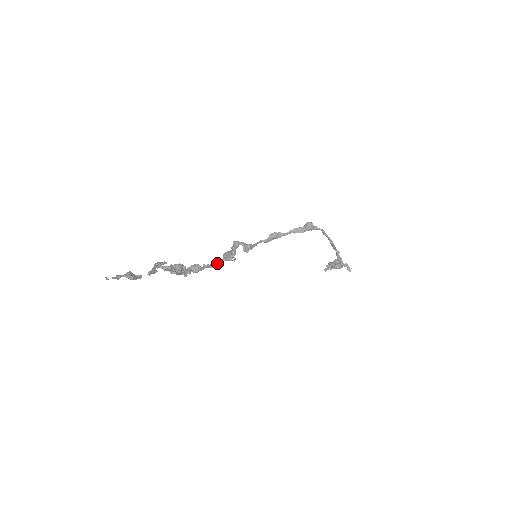
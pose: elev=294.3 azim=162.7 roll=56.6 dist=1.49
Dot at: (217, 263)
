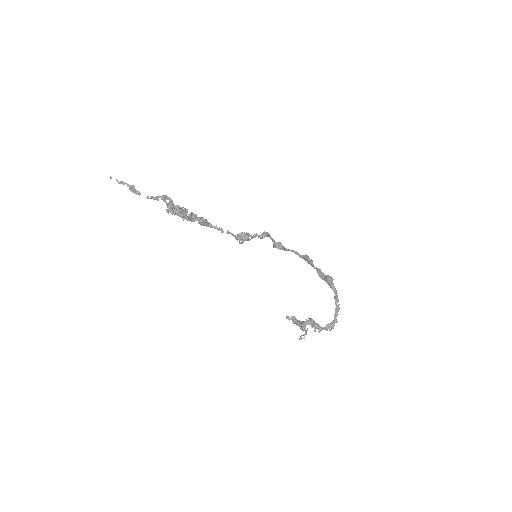
Dot at: (227, 233)
